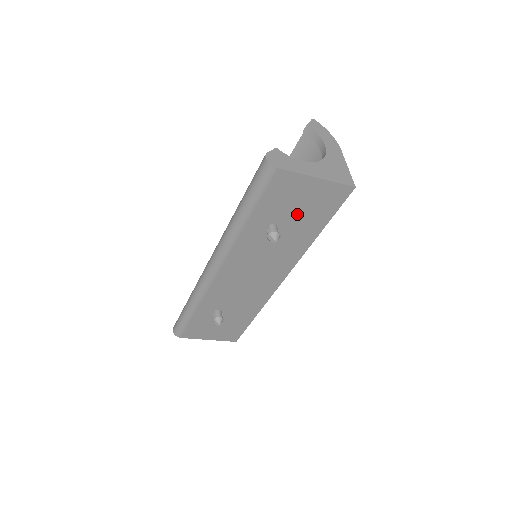
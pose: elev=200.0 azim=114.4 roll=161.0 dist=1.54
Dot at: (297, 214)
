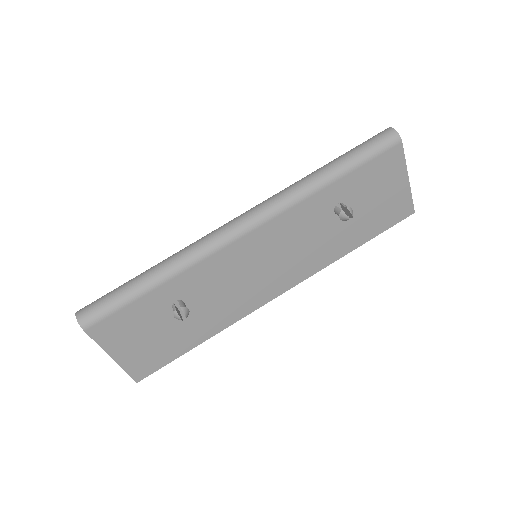
Dot at: (366, 208)
